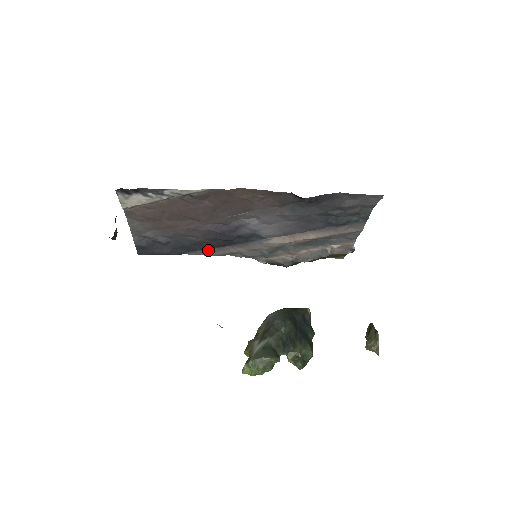
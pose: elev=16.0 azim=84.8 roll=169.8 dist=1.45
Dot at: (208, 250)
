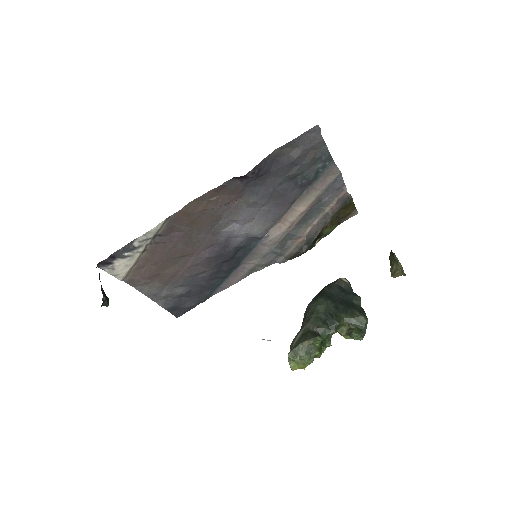
Dot at: (228, 279)
